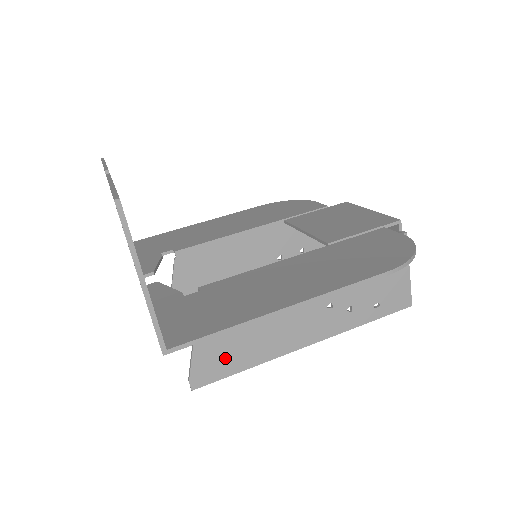
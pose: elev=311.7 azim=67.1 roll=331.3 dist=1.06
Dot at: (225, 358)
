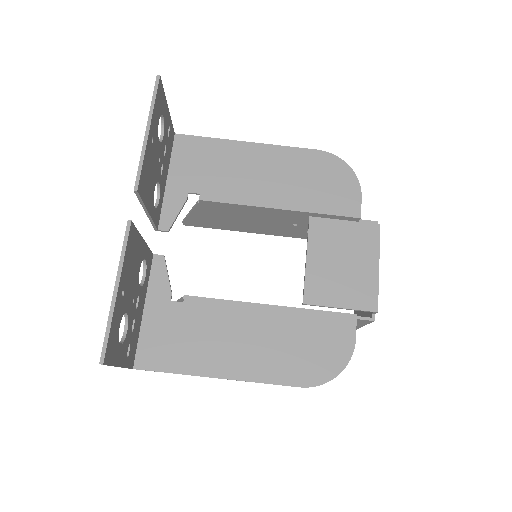
Dot at: occluded
